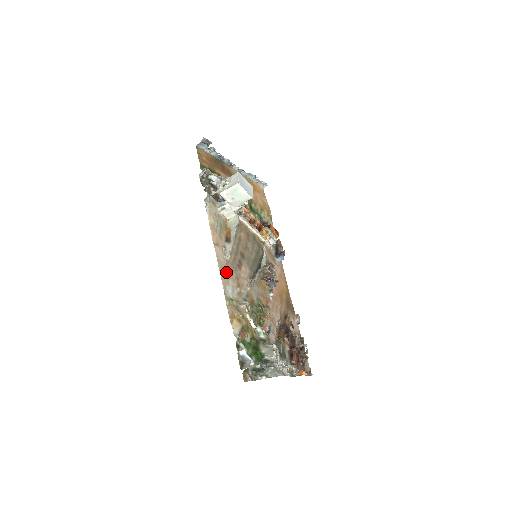
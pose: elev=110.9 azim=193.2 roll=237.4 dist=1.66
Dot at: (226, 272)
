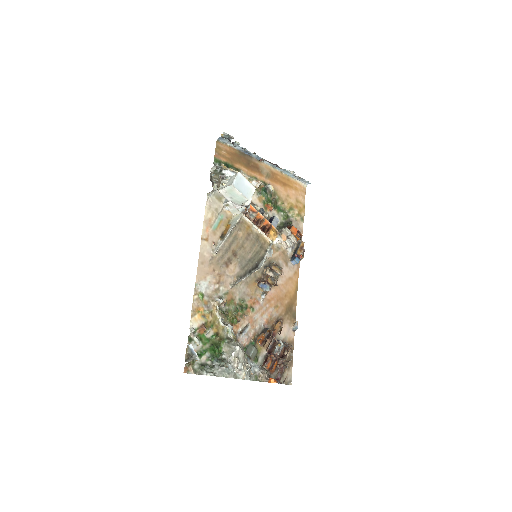
Dot at: (207, 267)
